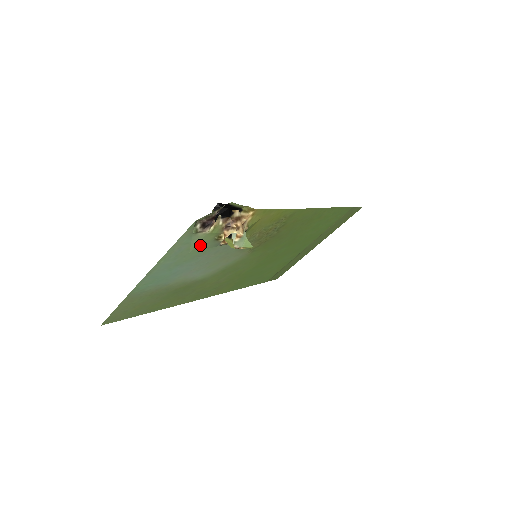
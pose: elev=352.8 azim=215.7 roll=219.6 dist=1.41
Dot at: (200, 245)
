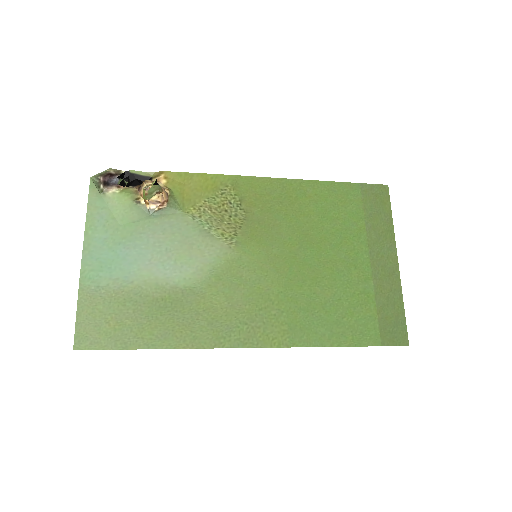
Dot at: (124, 212)
